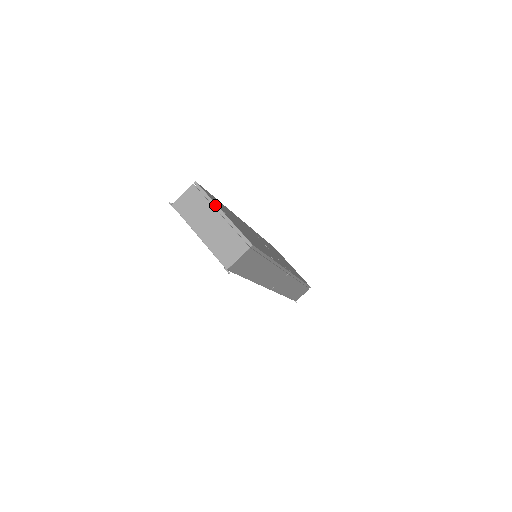
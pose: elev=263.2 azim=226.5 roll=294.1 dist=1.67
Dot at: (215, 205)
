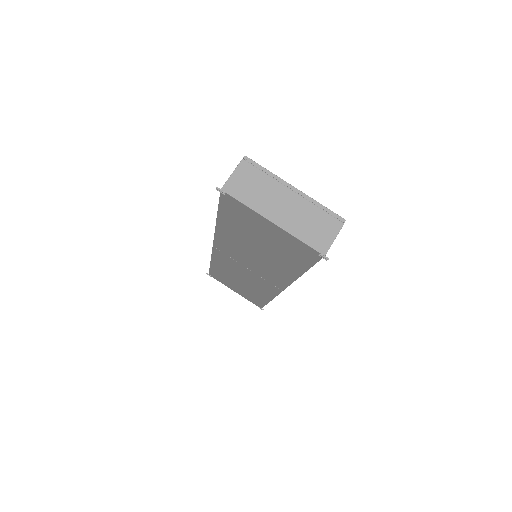
Dot at: (282, 181)
